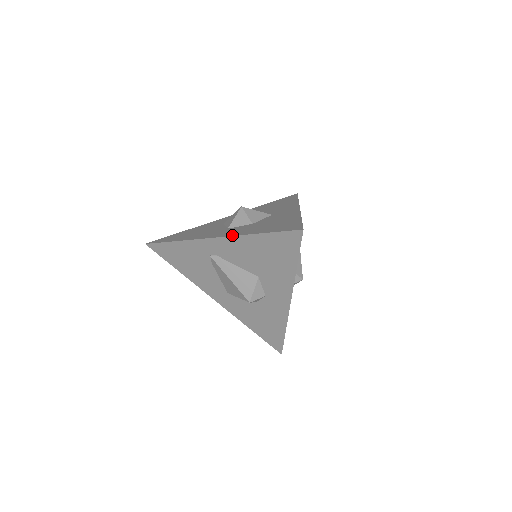
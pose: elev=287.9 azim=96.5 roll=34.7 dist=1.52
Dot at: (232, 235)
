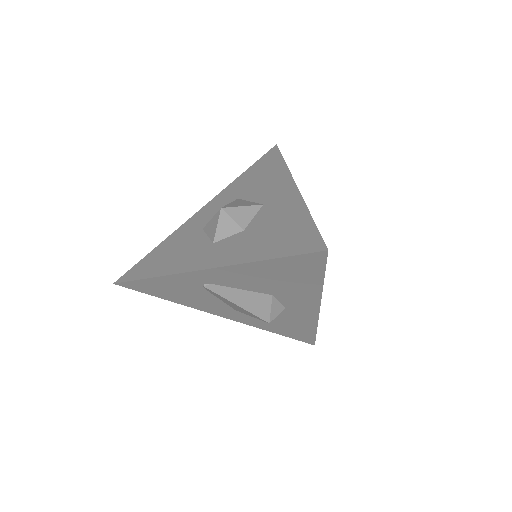
Dot at: (226, 264)
